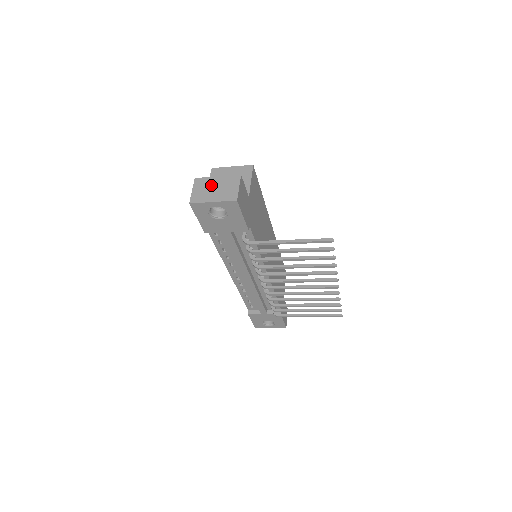
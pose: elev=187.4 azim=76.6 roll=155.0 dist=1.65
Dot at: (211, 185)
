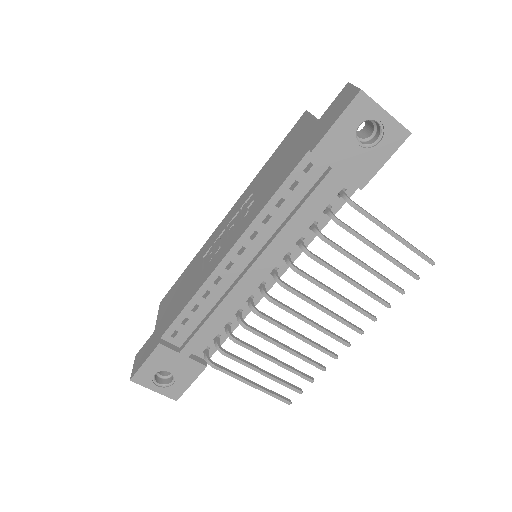
Dot at: occluded
